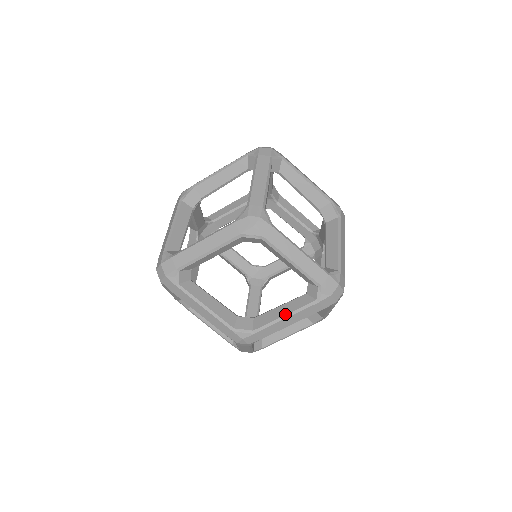
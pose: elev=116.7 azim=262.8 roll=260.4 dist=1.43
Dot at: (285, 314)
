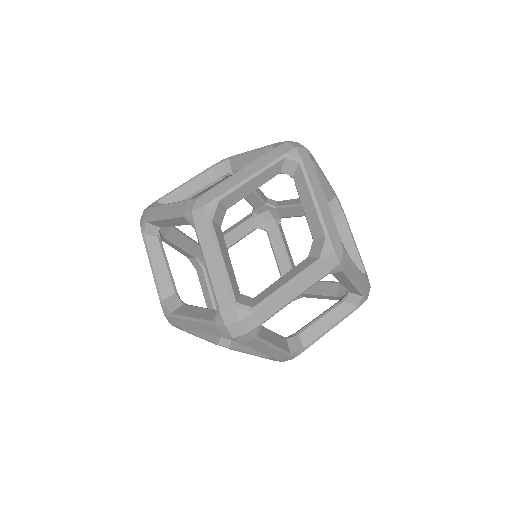
Dot at: (192, 316)
